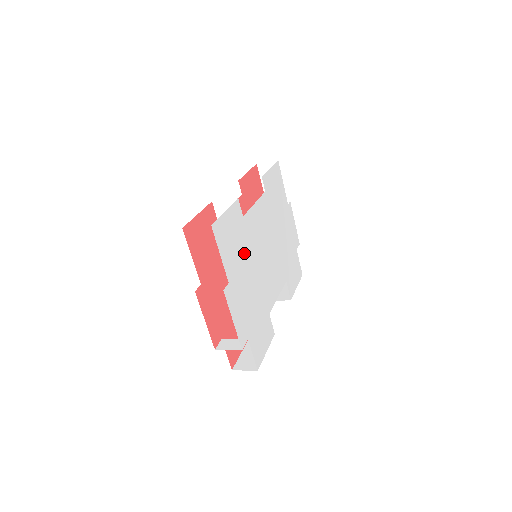
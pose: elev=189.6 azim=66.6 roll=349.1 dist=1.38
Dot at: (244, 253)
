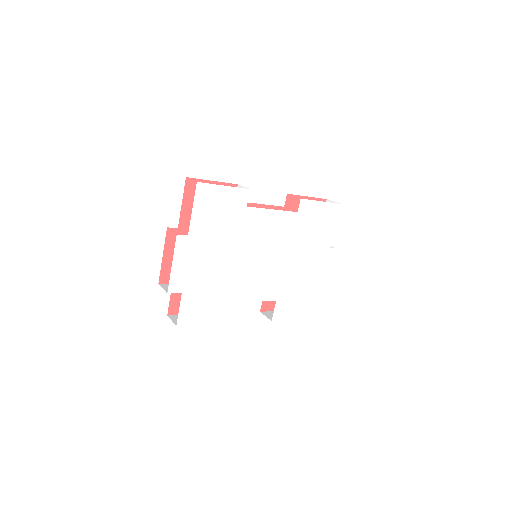
Dot at: (227, 232)
